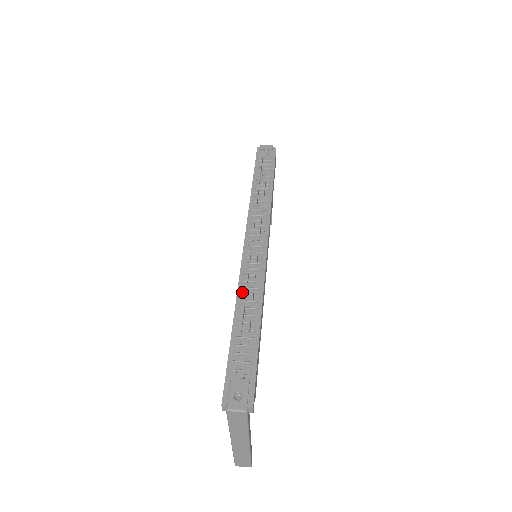
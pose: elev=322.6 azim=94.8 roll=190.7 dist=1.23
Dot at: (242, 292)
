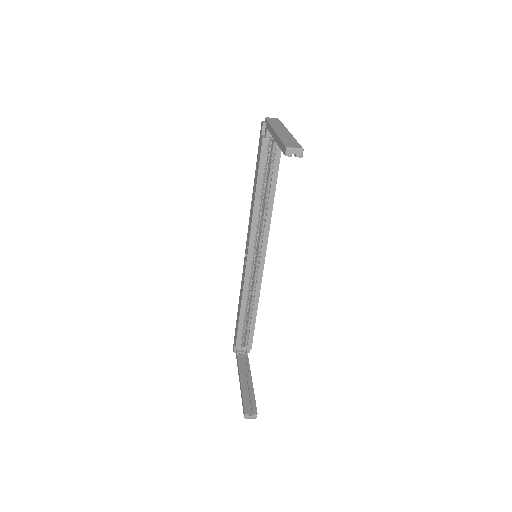
Dot at: occluded
